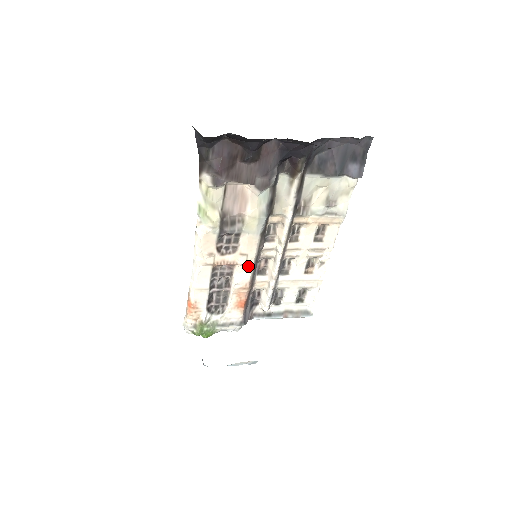
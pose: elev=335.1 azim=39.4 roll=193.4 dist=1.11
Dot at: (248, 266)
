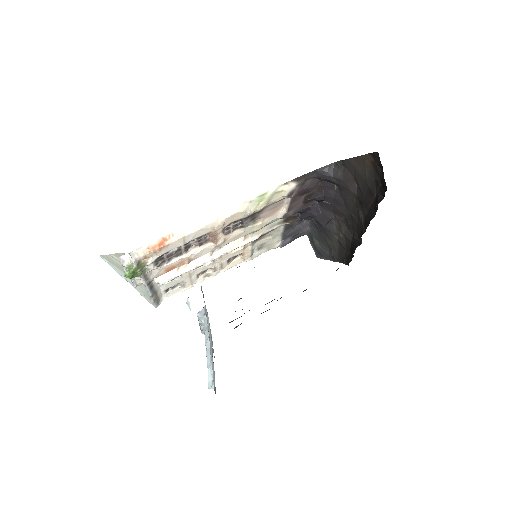
Dot at: (213, 249)
